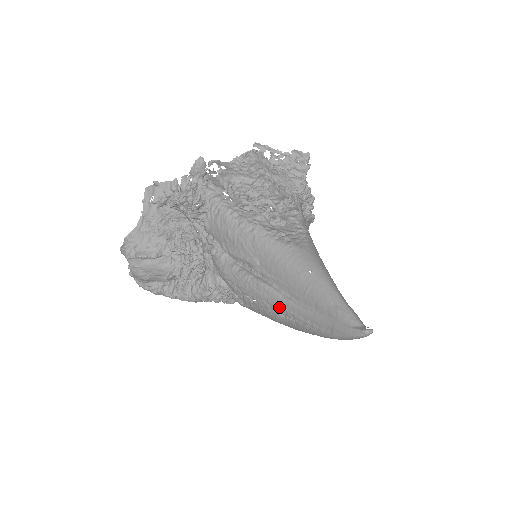
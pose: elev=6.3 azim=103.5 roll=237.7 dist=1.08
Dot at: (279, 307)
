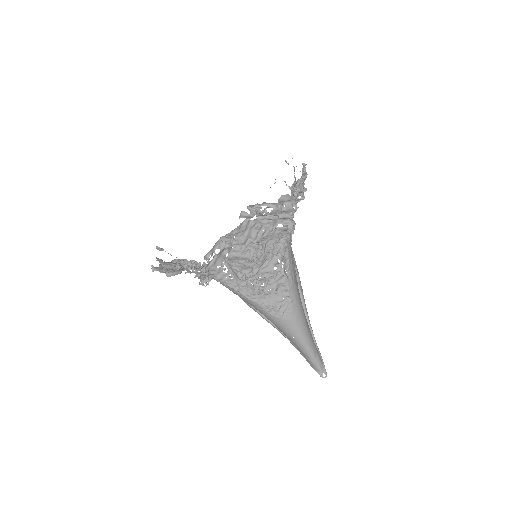
Dot at: occluded
